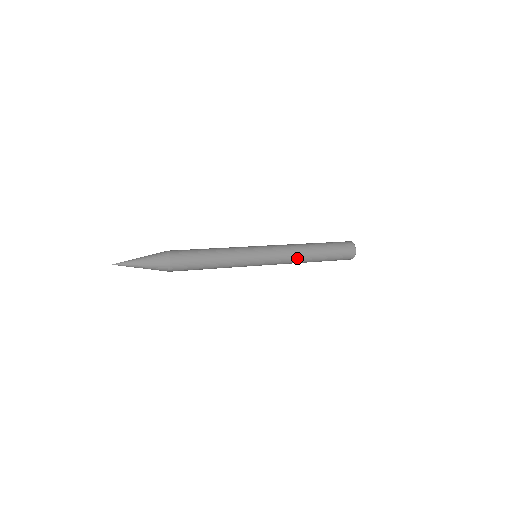
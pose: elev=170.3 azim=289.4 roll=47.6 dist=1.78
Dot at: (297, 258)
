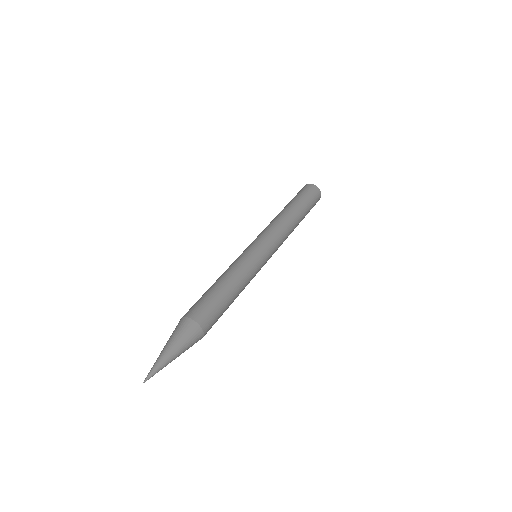
Dot at: (289, 232)
